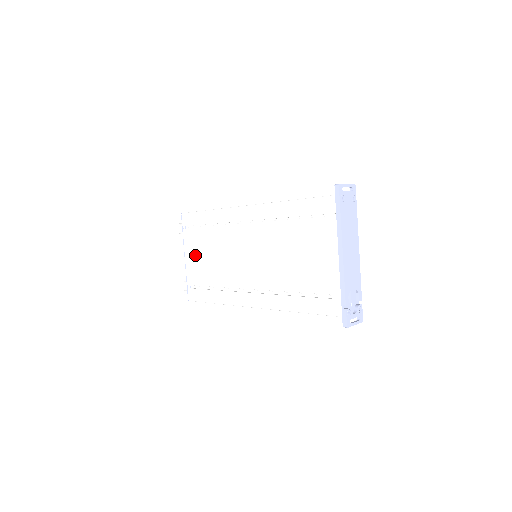
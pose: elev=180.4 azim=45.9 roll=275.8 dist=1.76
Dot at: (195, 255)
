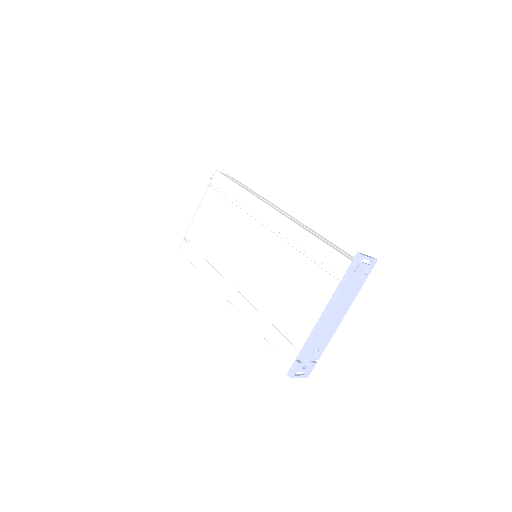
Dot at: (206, 216)
